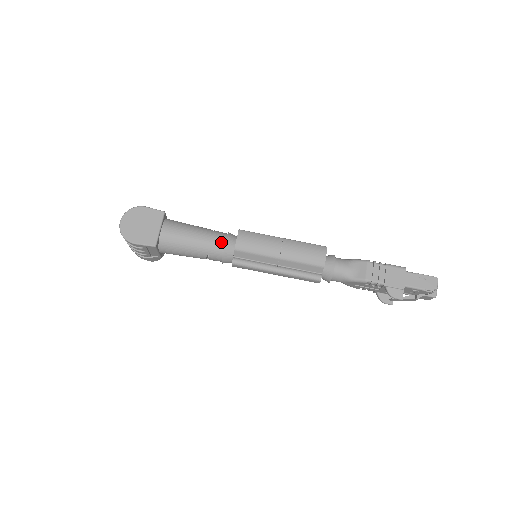
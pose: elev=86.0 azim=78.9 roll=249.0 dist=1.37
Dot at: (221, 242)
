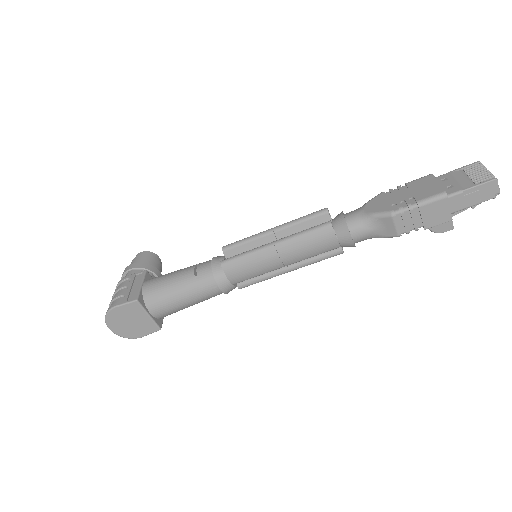
Dot at: (214, 288)
